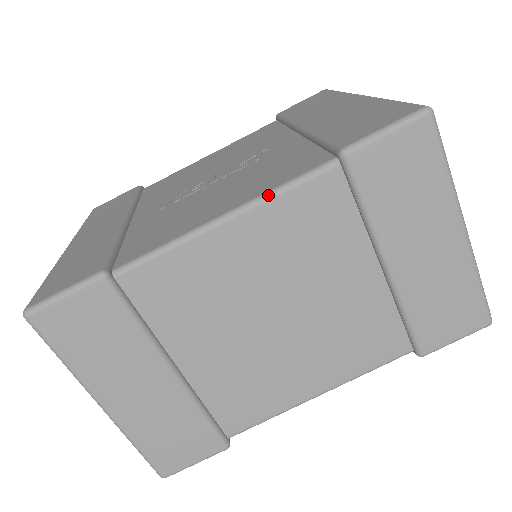
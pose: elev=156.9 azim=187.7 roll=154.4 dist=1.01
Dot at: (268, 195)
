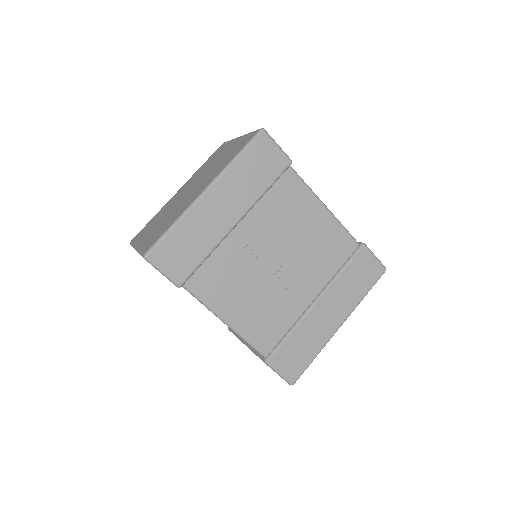
Dot at: (242, 337)
